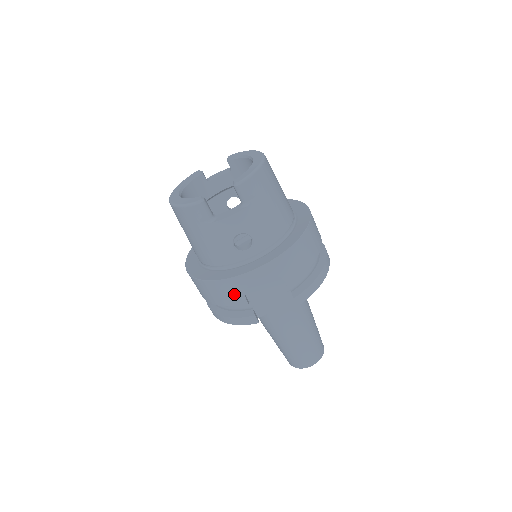
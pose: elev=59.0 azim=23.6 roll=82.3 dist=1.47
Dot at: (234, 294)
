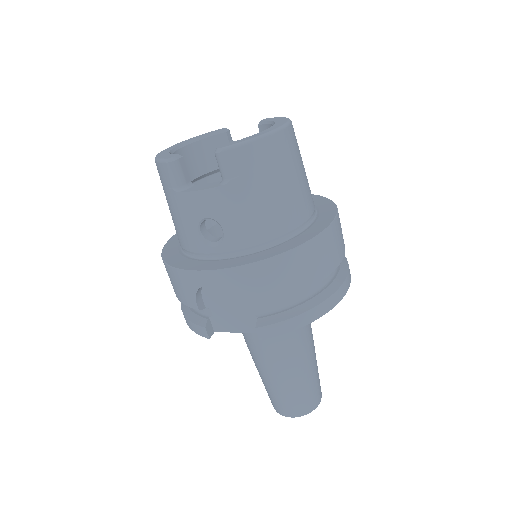
Dot at: (185, 291)
